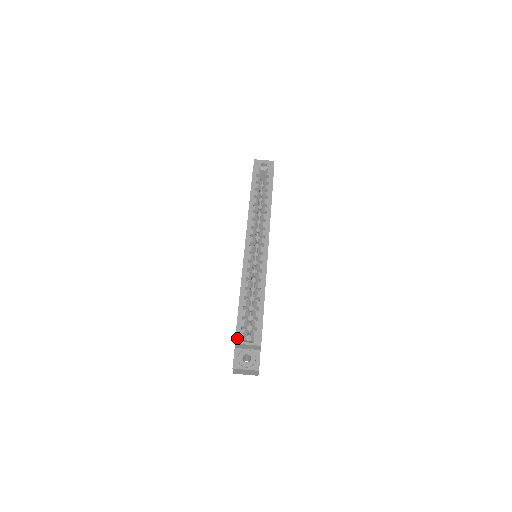
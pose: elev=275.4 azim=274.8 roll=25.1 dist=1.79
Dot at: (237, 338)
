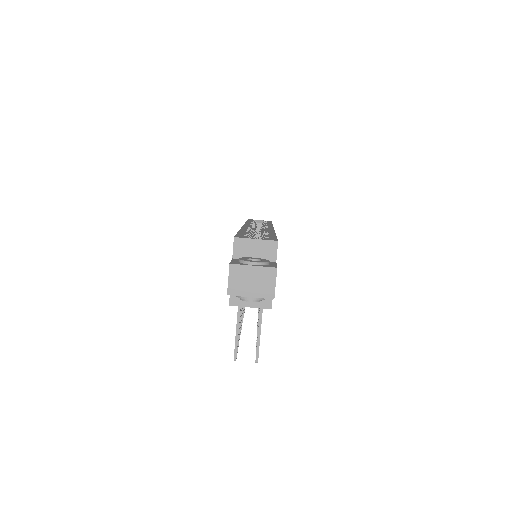
Dot at: (238, 236)
